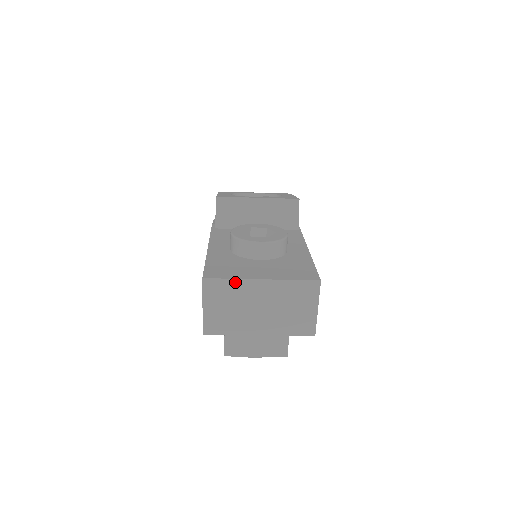
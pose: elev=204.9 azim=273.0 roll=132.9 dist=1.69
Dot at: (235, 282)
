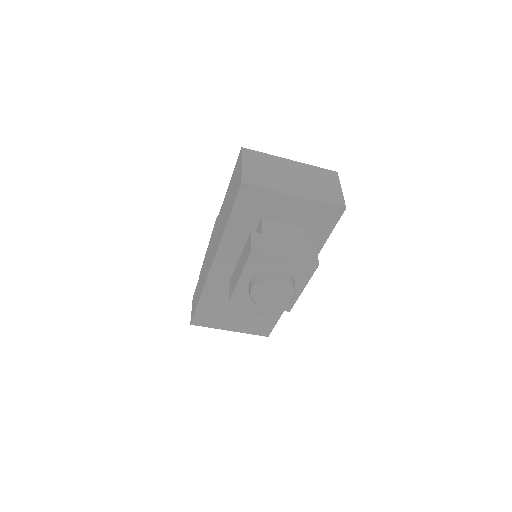
Dot at: (269, 156)
